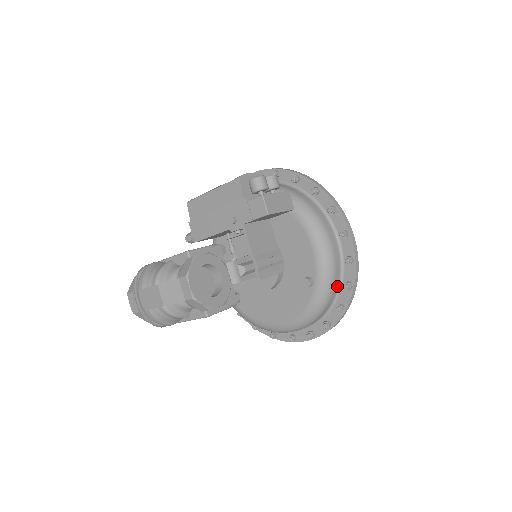
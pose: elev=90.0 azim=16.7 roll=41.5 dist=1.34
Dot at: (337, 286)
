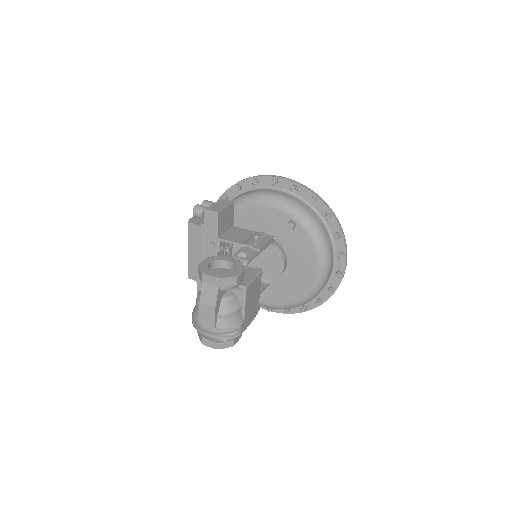
Dot at: (310, 209)
